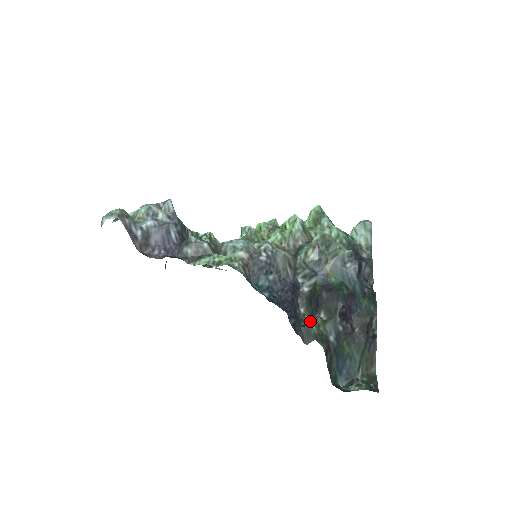
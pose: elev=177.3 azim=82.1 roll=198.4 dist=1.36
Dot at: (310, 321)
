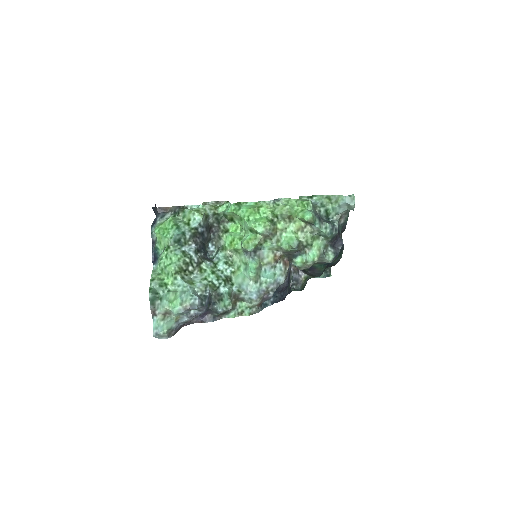
Dot at: (297, 286)
